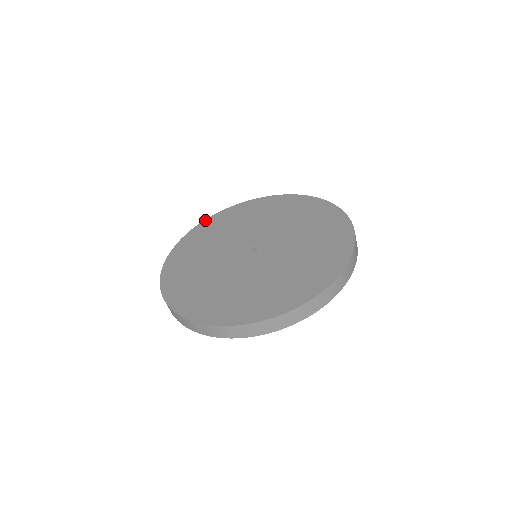
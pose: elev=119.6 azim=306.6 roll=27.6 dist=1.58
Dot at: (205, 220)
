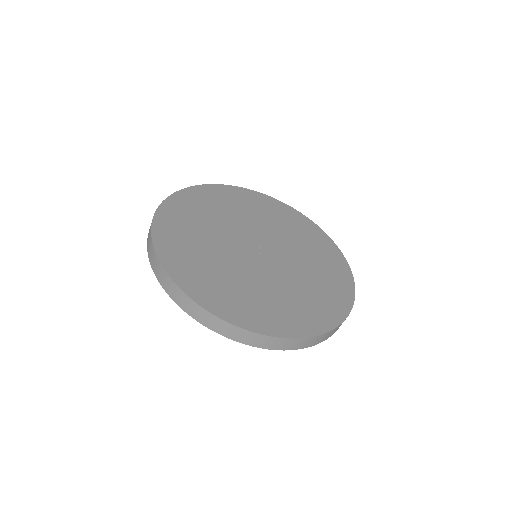
Dot at: (268, 196)
